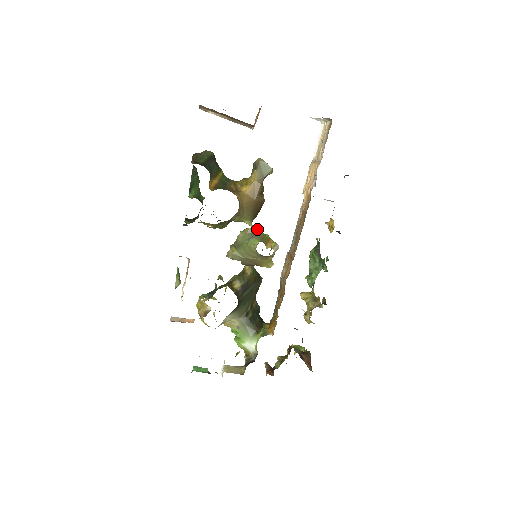
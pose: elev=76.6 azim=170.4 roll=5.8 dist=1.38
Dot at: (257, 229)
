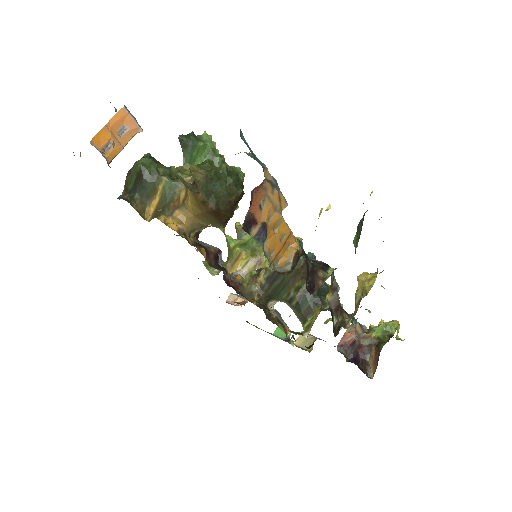
Dot at: (226, 240)
